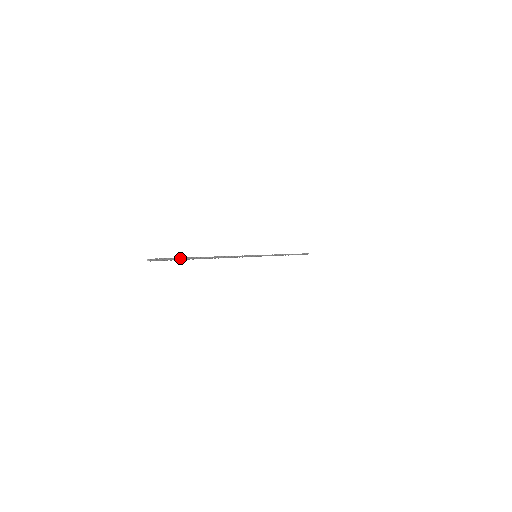
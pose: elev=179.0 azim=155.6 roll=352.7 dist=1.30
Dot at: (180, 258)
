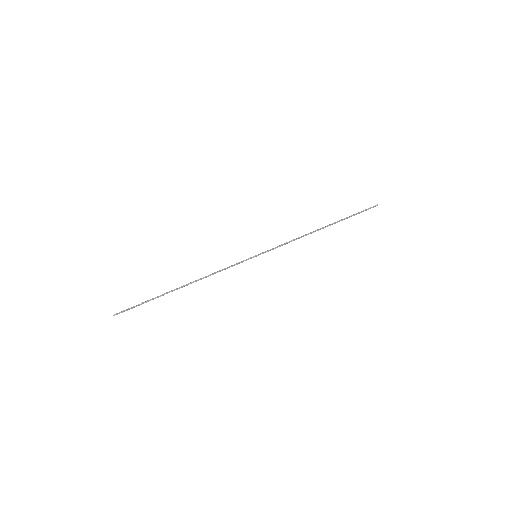
Dot at: (146, 302)
